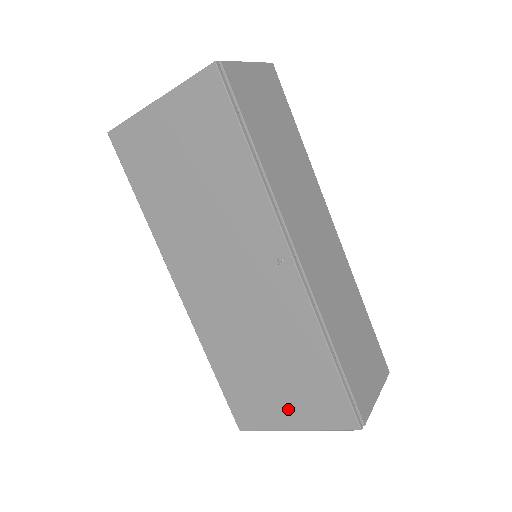
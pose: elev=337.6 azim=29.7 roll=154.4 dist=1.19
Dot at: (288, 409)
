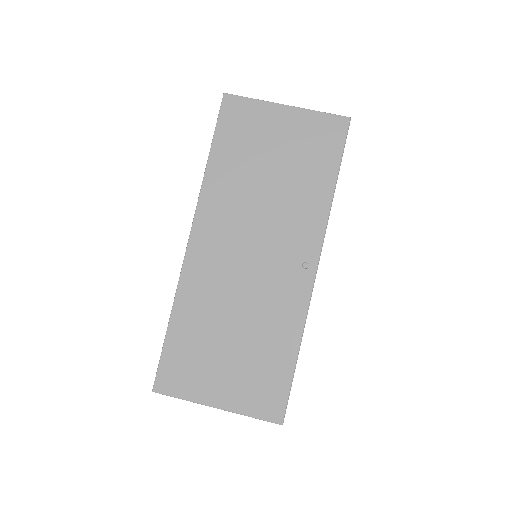
Dot at: (224, 386)
